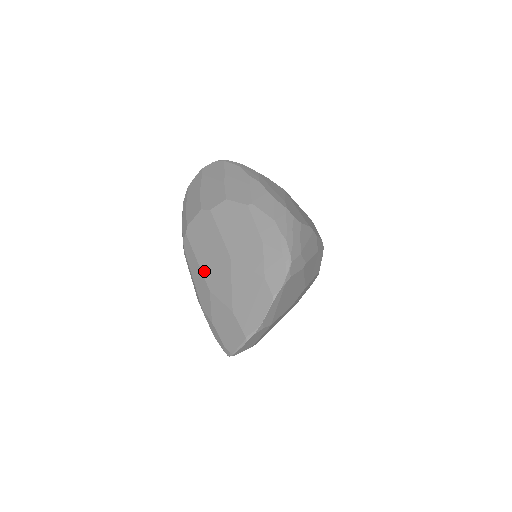
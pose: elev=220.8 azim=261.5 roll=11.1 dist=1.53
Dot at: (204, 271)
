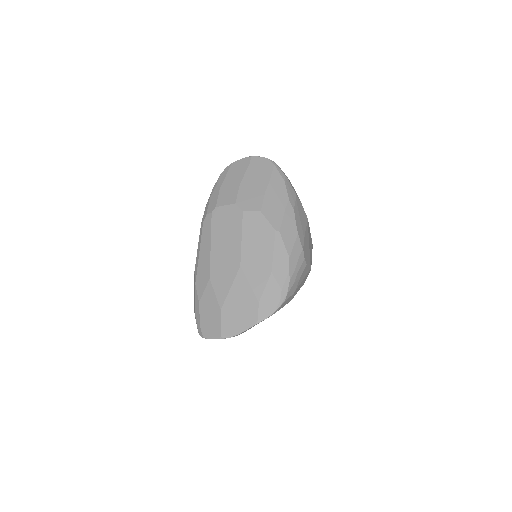
Dot at: (213, 258)
